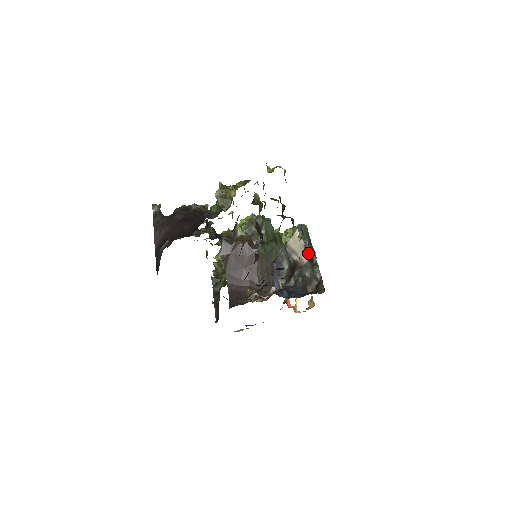
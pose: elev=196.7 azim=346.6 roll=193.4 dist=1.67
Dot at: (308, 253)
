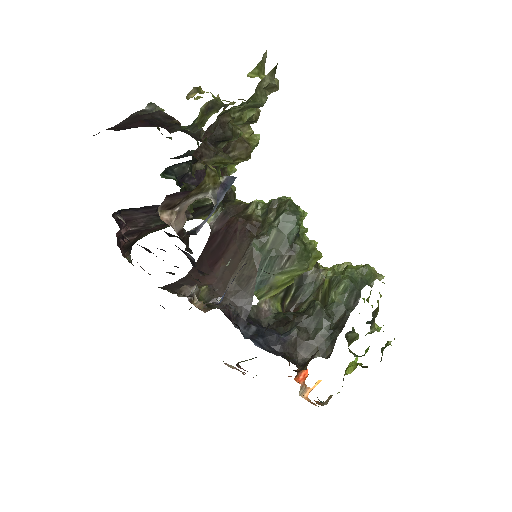
Dot at: occluded
